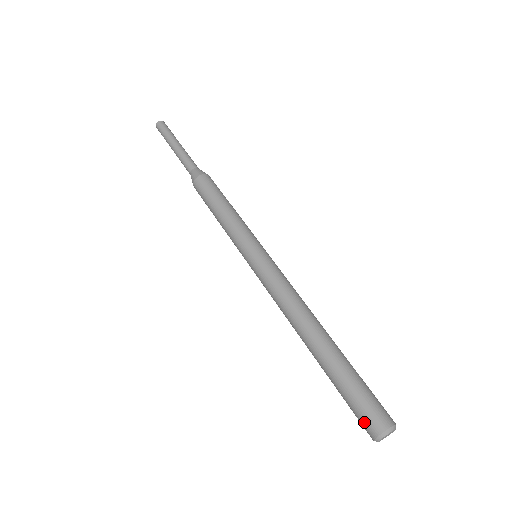
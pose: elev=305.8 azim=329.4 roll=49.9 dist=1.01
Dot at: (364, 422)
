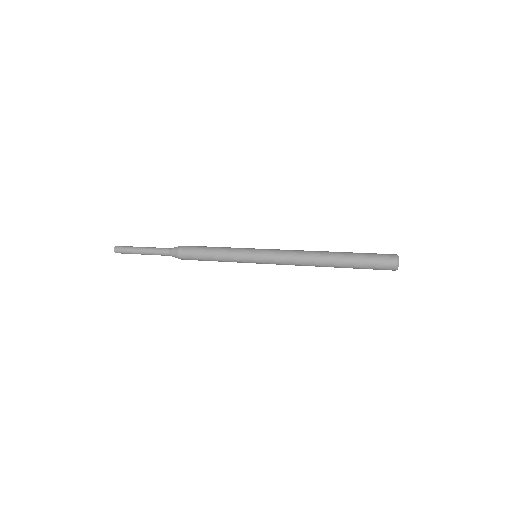
Dot at: (386, 254)
